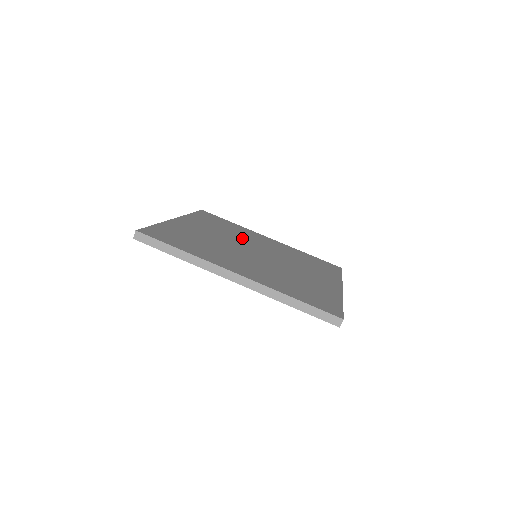
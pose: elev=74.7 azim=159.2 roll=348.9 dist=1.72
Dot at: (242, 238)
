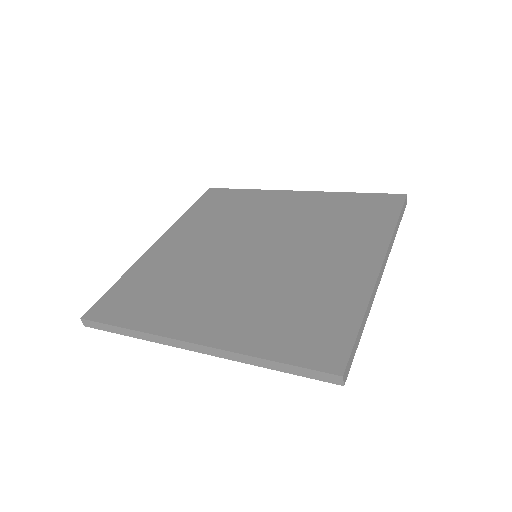
Dot at: (245, 225)
